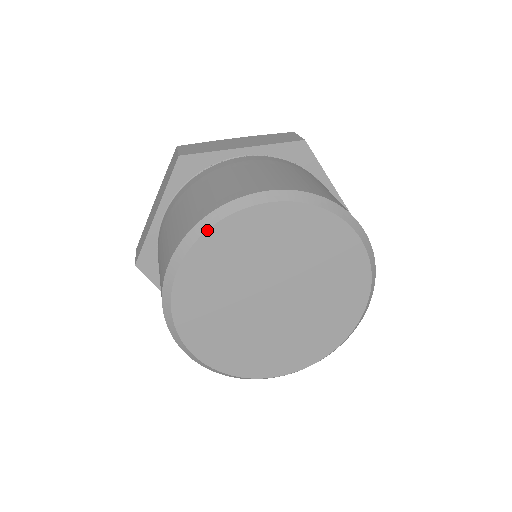
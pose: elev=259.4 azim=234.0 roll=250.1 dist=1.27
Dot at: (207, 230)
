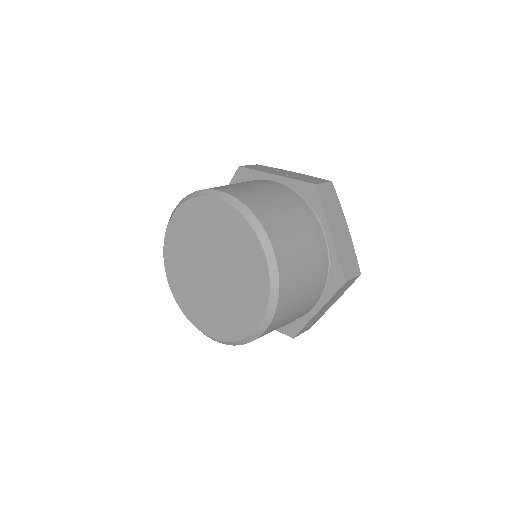
Dot at: (163, 254)
